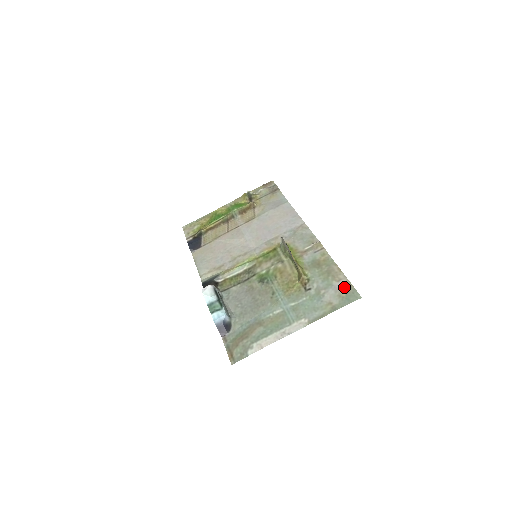
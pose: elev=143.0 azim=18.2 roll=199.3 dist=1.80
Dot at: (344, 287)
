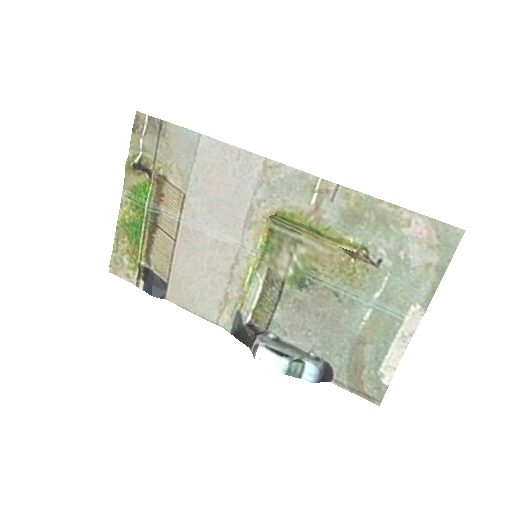
Dot at: (426, 230)
